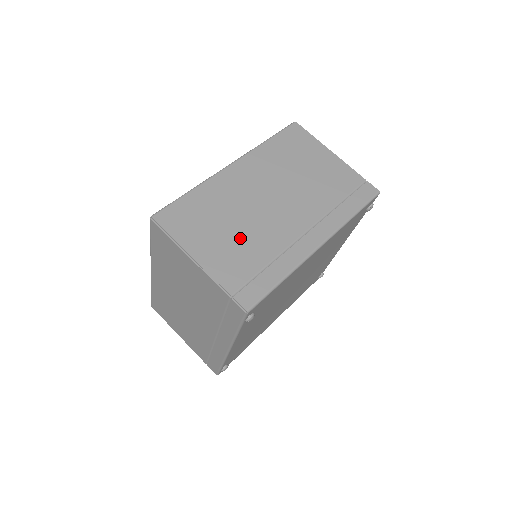
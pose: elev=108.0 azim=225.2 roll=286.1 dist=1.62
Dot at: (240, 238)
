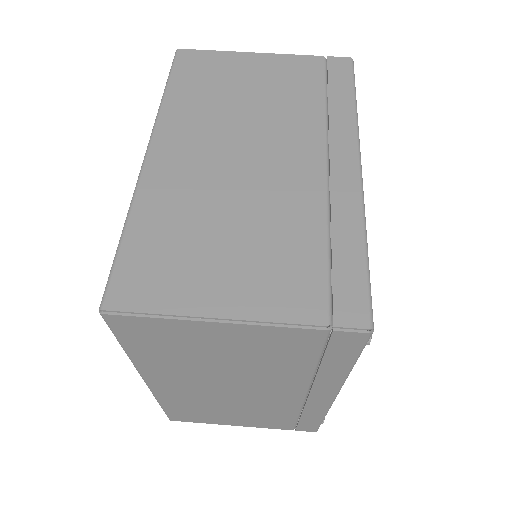
Dot at: (257, 236)
